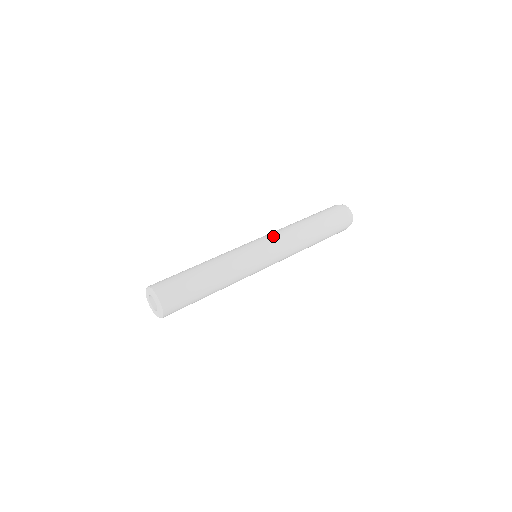
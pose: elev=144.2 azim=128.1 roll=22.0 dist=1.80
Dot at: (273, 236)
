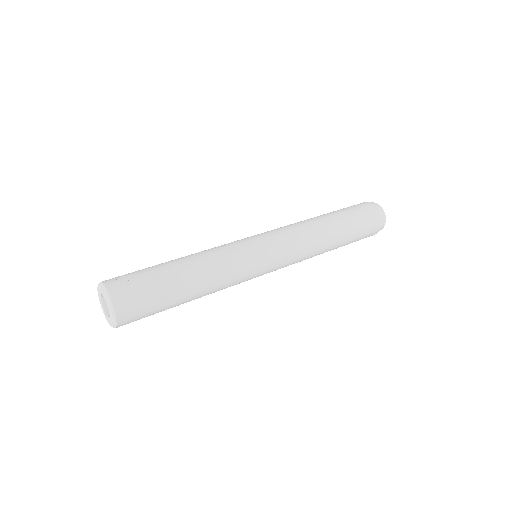
Dot at: (276, 229)
